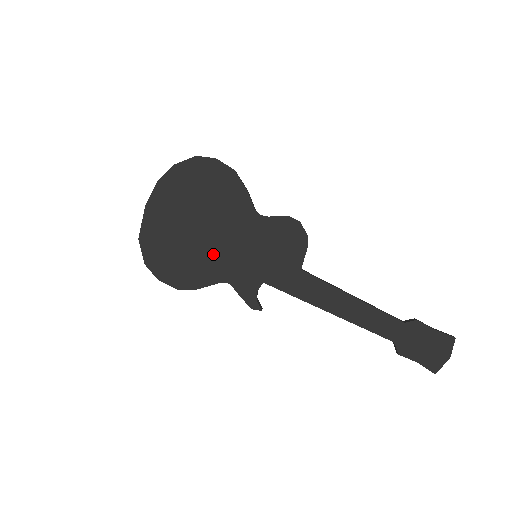
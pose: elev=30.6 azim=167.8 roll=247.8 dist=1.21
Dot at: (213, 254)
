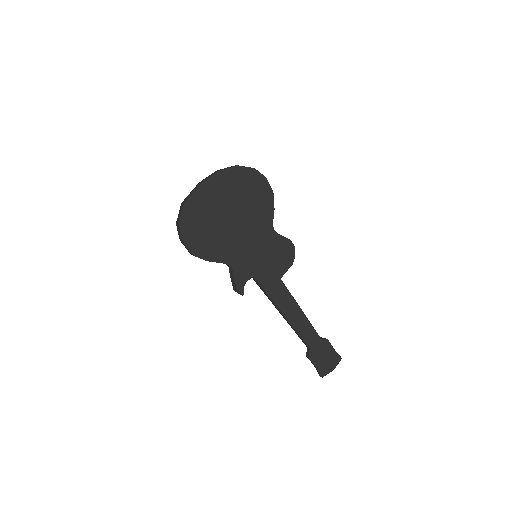
Dot at: (231, 241)
